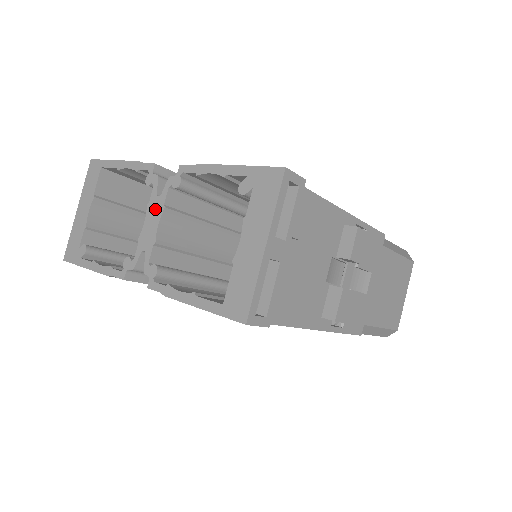
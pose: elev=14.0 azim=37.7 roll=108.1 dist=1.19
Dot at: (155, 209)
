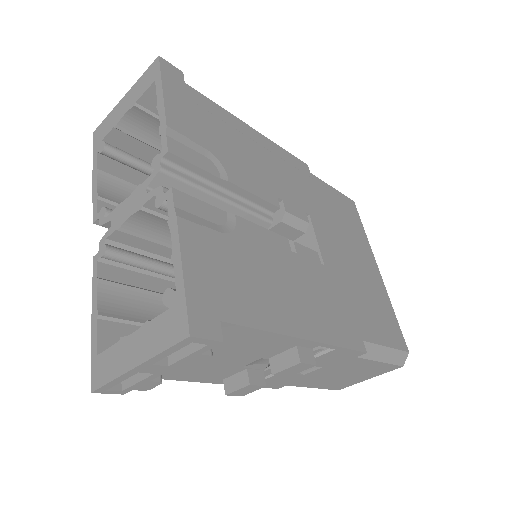
Dot at: (137, 199)
